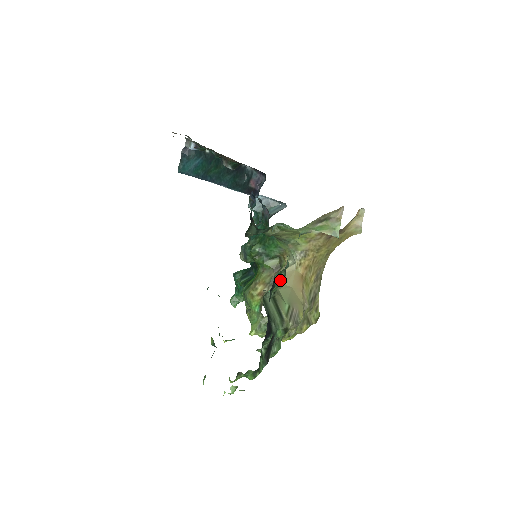
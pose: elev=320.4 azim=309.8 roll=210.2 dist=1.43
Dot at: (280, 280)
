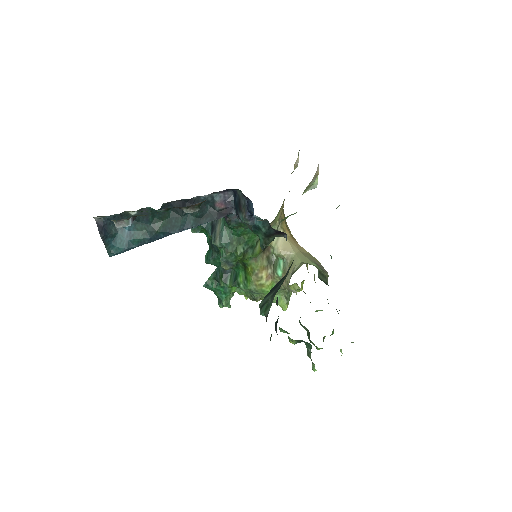
Dot at: (330, 255)
